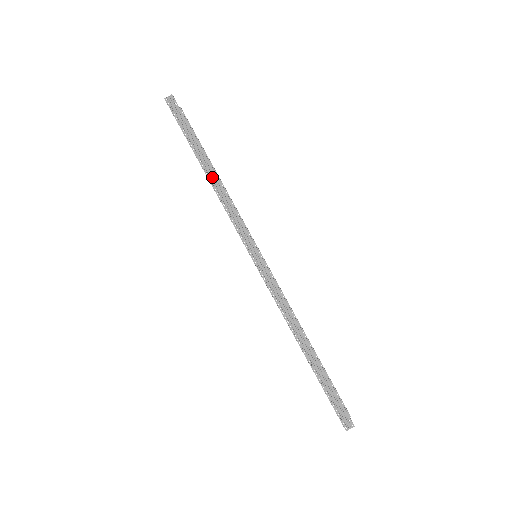
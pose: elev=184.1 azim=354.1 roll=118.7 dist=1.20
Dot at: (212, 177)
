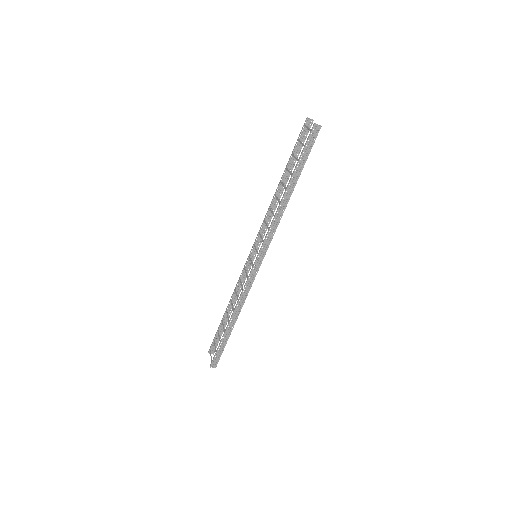
Dot at: (285, 201)
